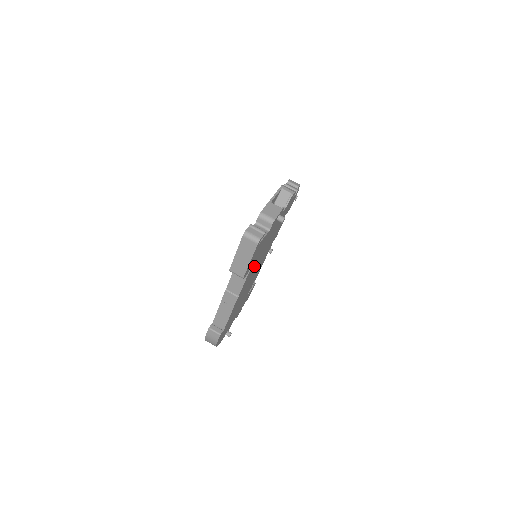
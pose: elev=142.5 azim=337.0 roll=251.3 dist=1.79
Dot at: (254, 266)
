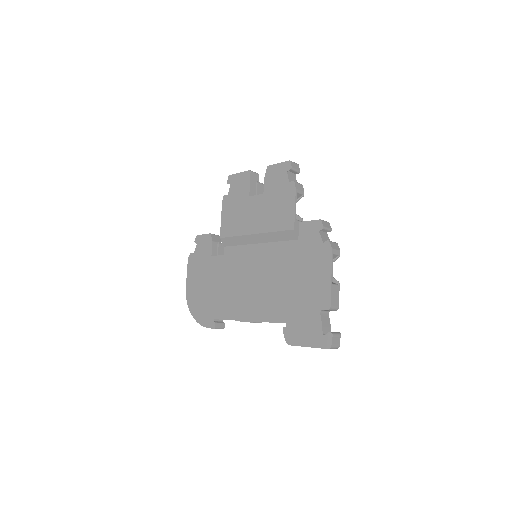
Dot at: occluded
